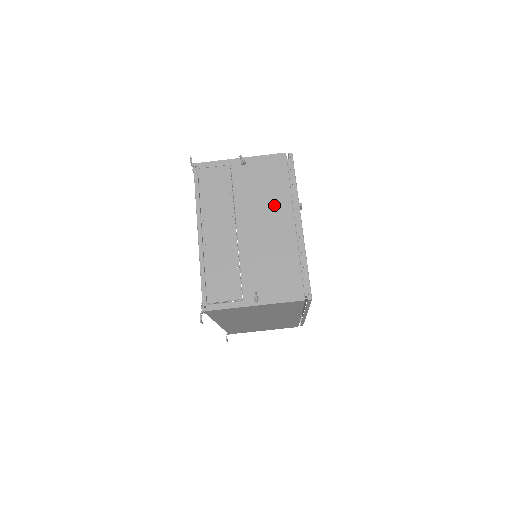
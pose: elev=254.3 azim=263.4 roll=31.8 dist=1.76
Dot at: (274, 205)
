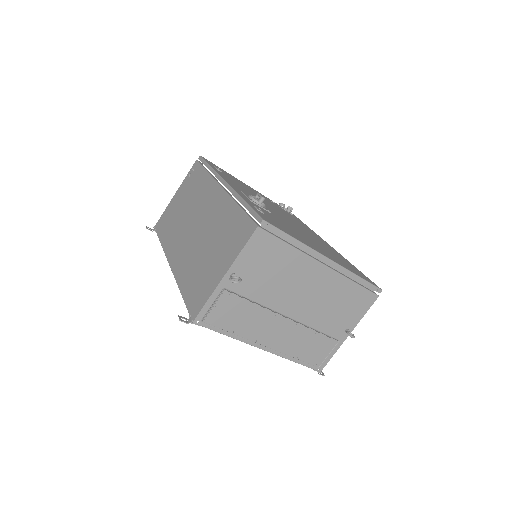
Dot at: (296, 273)
